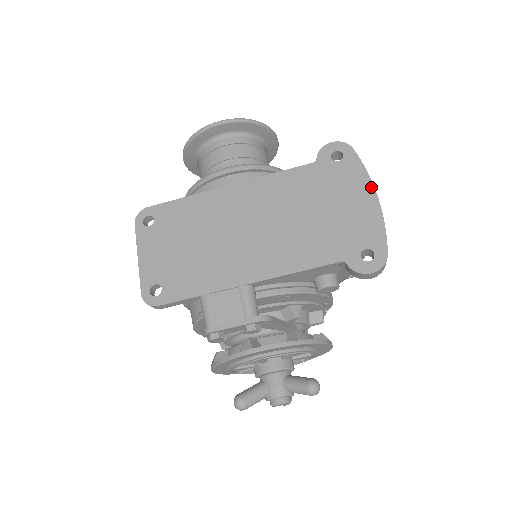
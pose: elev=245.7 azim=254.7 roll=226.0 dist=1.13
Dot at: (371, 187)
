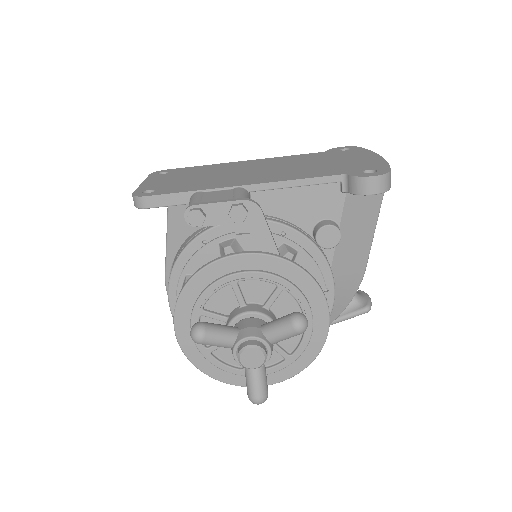
Dot at: (375, 154)
